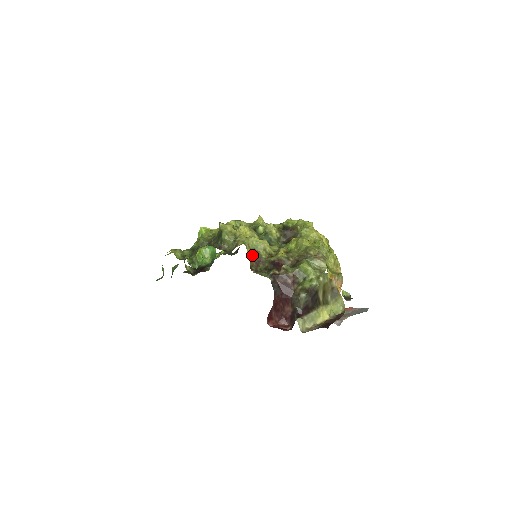
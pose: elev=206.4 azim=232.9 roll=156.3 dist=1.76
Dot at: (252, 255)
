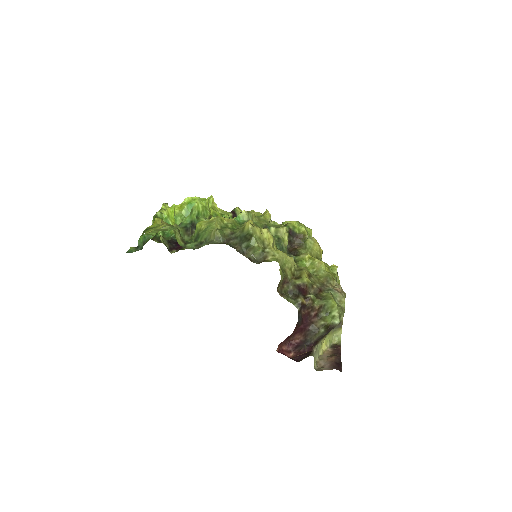
Dot at: (282, 275)
